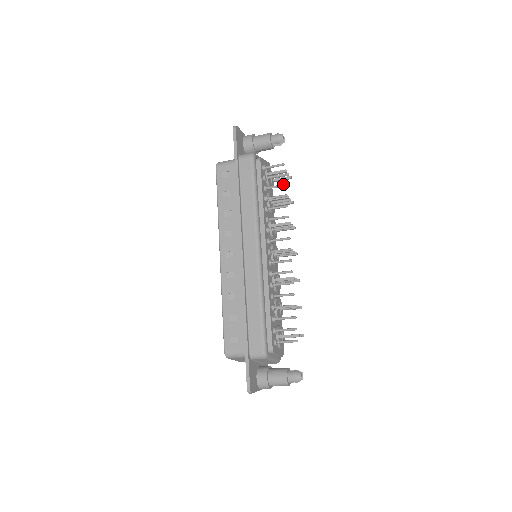
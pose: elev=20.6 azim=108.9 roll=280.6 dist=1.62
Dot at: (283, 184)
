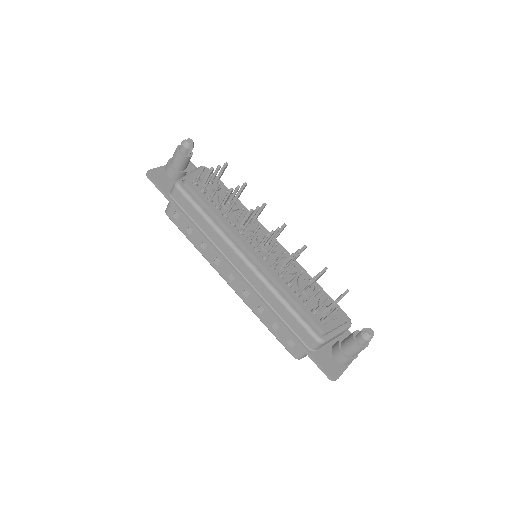
Dot at: (217, 184)
